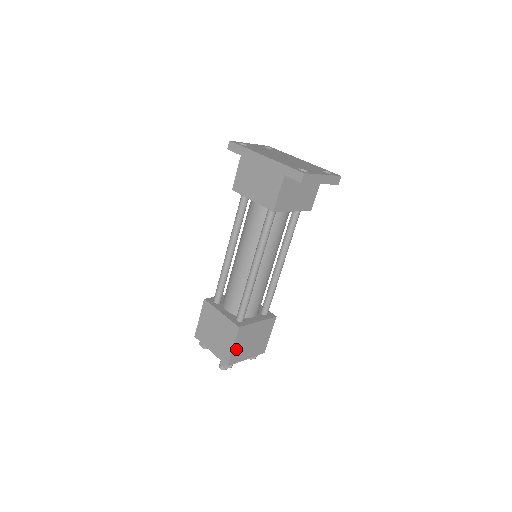
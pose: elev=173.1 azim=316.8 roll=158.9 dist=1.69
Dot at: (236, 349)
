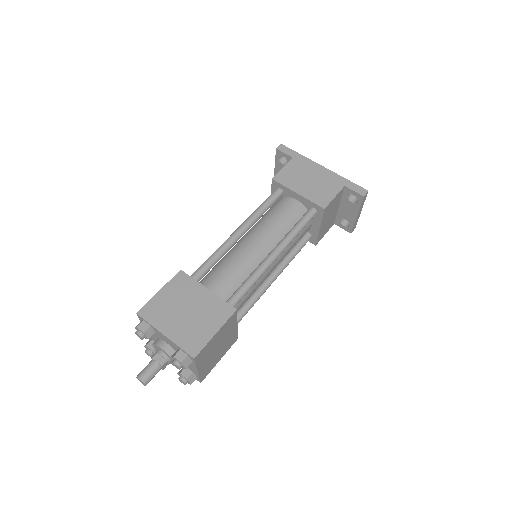
Dot at: (212, 340)
